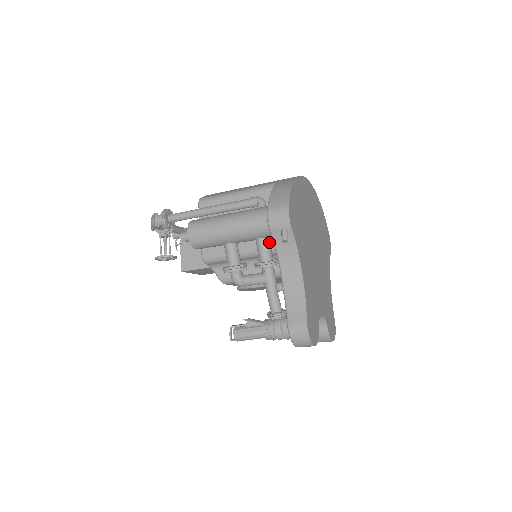
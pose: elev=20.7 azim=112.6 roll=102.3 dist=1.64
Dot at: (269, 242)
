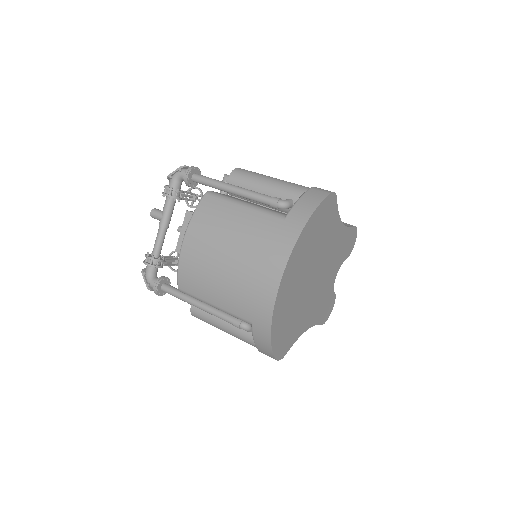
Dot at: occluded
